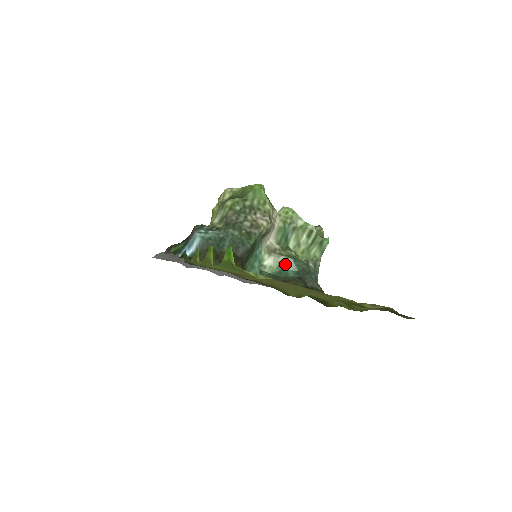
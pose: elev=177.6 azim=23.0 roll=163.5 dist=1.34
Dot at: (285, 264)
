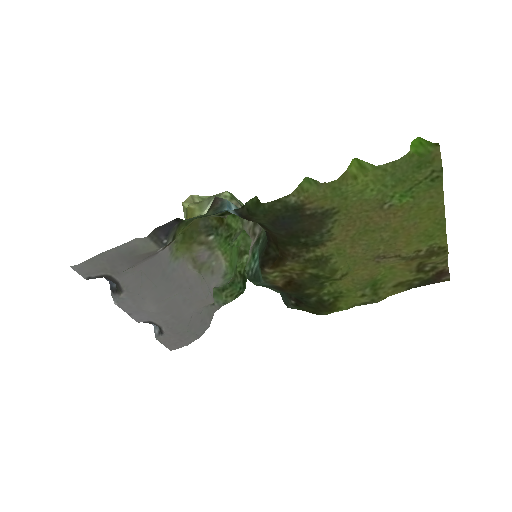
Dot at: occluded
